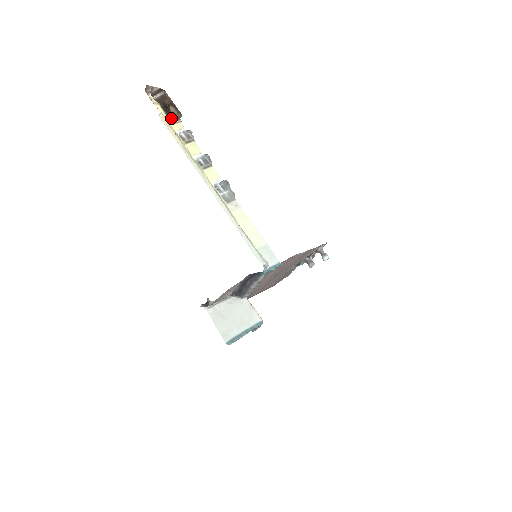
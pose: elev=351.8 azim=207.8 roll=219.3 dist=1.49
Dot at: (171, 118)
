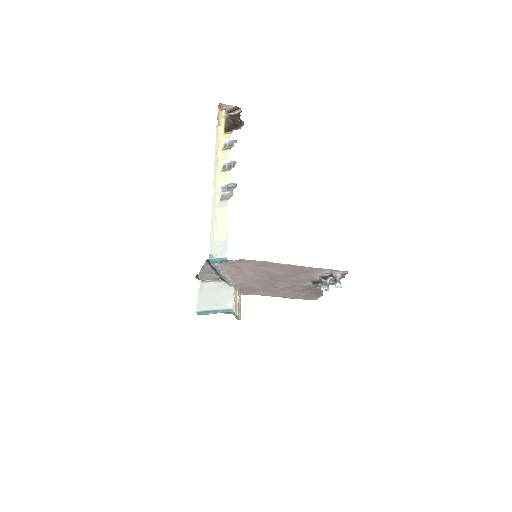
Dot at: (226, 130)
